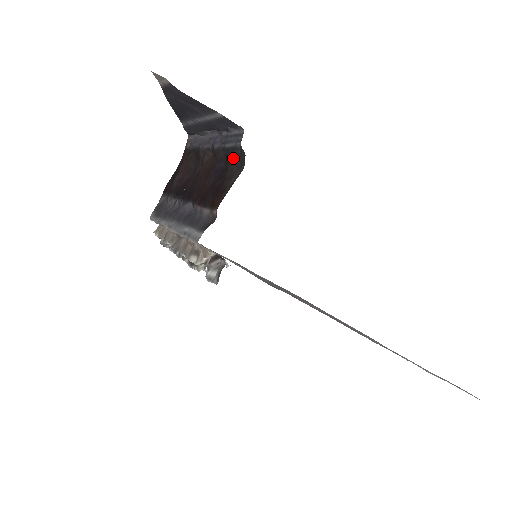
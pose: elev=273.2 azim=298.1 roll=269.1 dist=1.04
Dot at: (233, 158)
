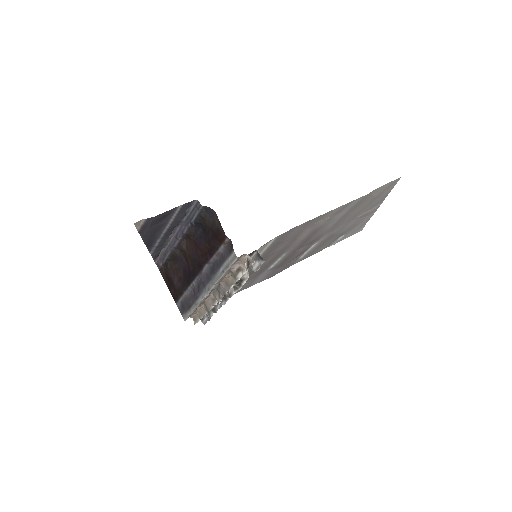
Dot at: (204, 218)
